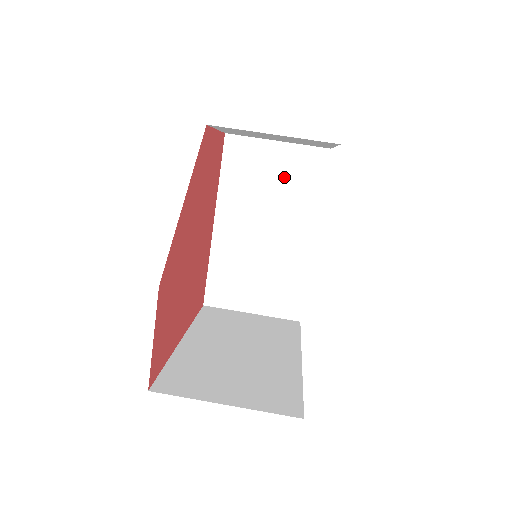
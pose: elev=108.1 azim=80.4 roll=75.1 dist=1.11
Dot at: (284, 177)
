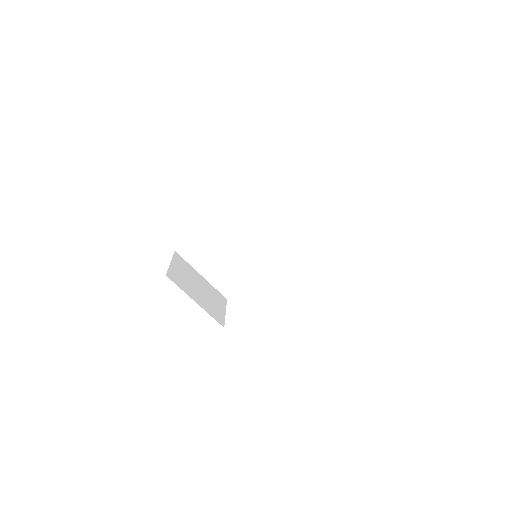
Dot at: occluded
